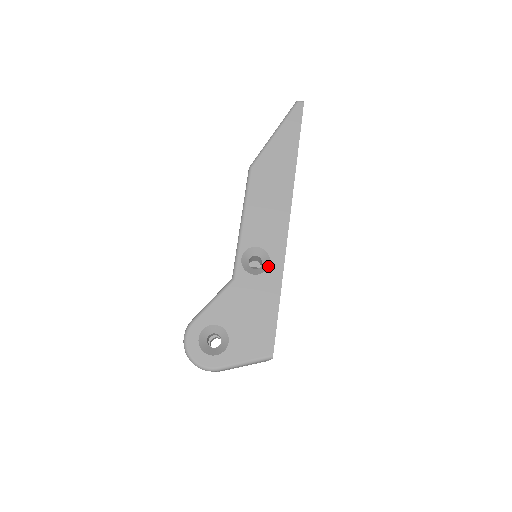
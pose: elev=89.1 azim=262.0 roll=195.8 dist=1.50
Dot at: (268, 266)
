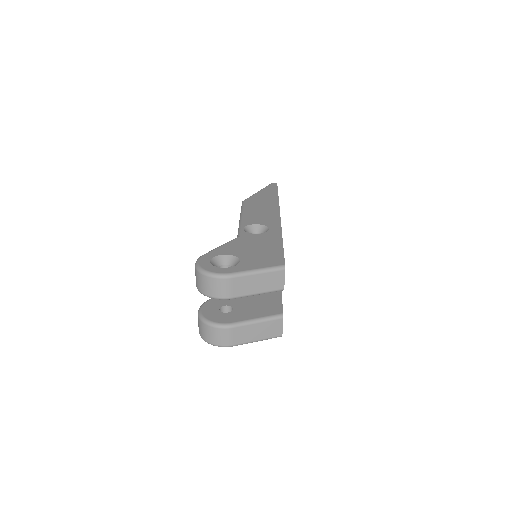
Dot at: (268, 230)
